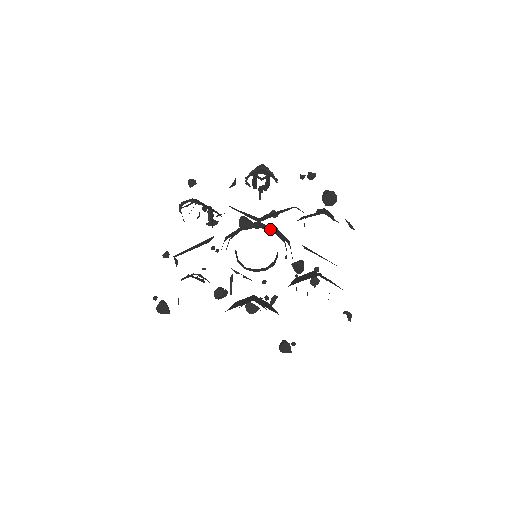
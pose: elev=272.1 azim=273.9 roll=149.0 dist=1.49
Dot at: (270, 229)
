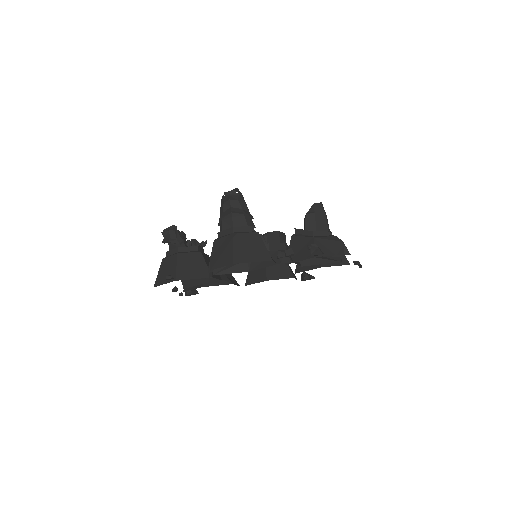
Dot at: occluded
